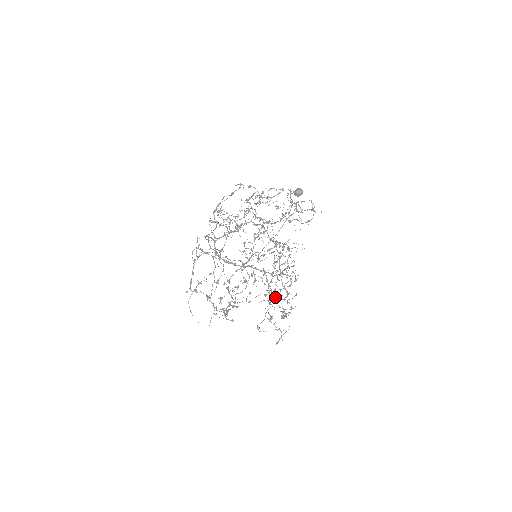
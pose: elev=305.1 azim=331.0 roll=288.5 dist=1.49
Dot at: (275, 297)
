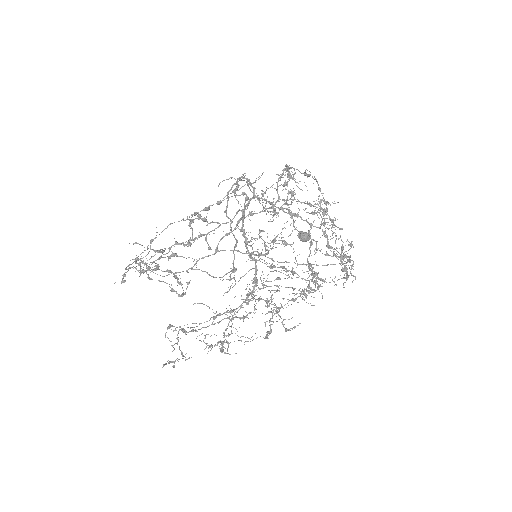
Dot at: (233, 319)
